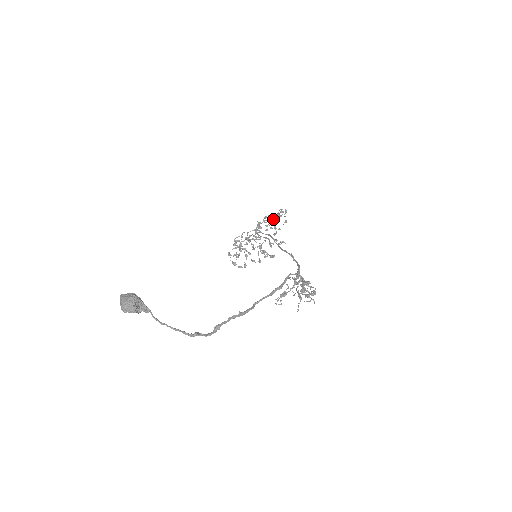
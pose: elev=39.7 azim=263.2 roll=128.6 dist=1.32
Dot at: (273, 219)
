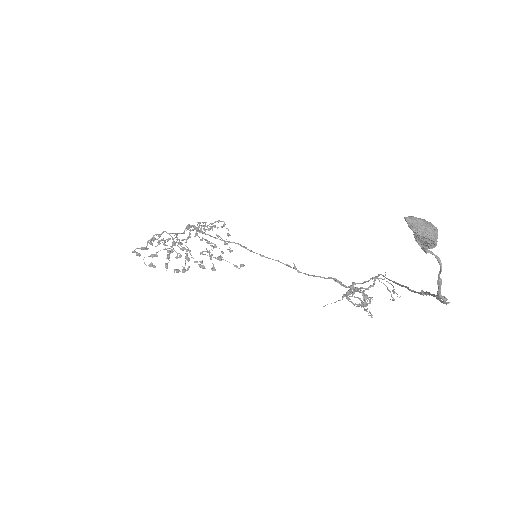
Dot at: (210, 228)
